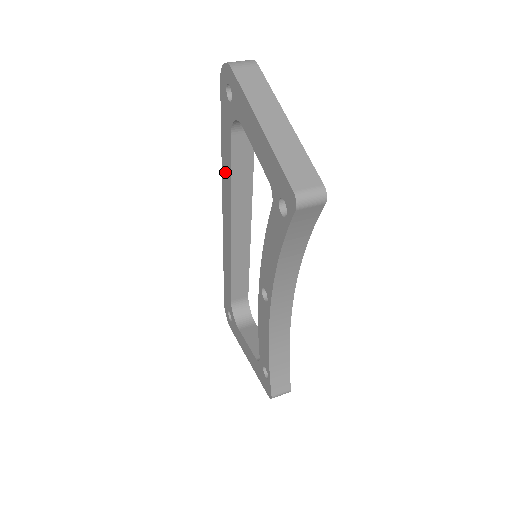
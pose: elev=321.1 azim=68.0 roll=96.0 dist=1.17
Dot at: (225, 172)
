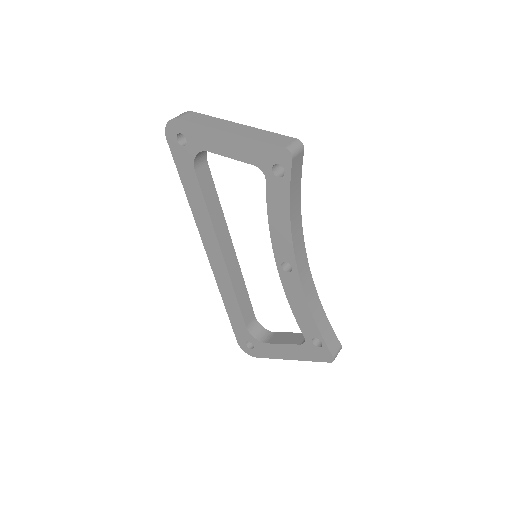
Dot at: (197, 210)
